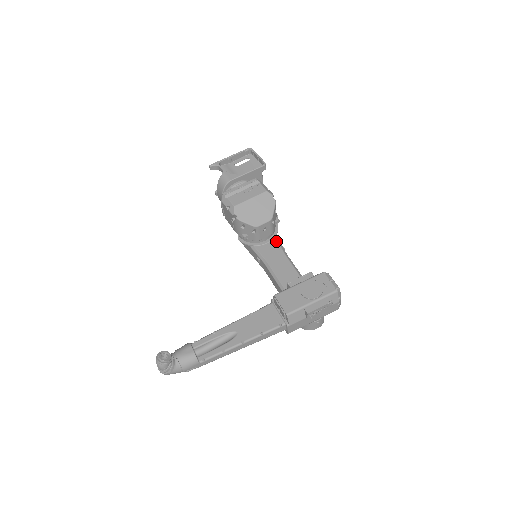
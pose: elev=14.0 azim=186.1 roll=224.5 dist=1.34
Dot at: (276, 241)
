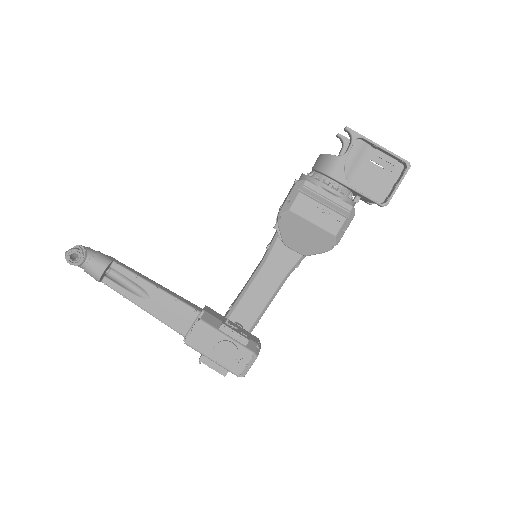
Dot at: (298, 257)
